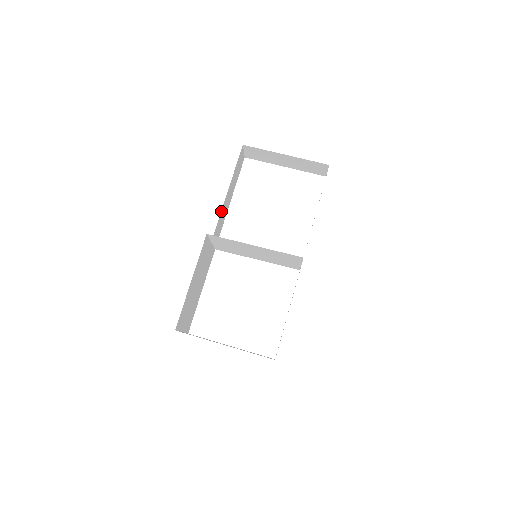
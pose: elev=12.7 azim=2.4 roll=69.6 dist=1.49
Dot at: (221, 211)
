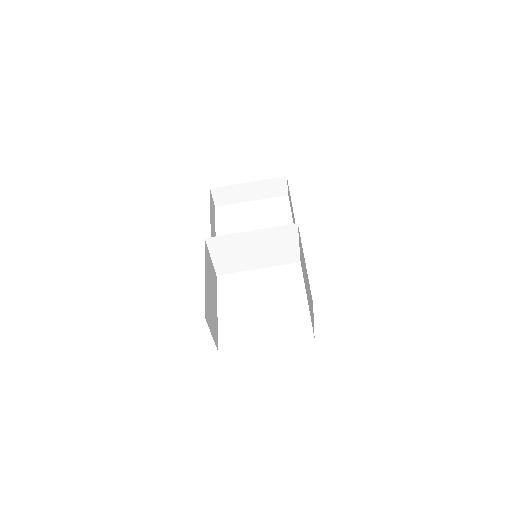
Dot at: occluded
